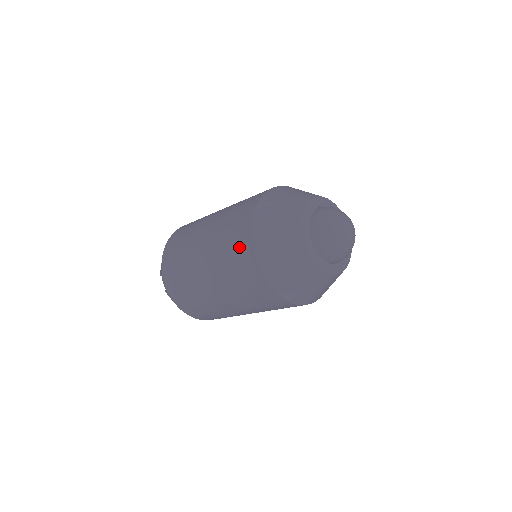
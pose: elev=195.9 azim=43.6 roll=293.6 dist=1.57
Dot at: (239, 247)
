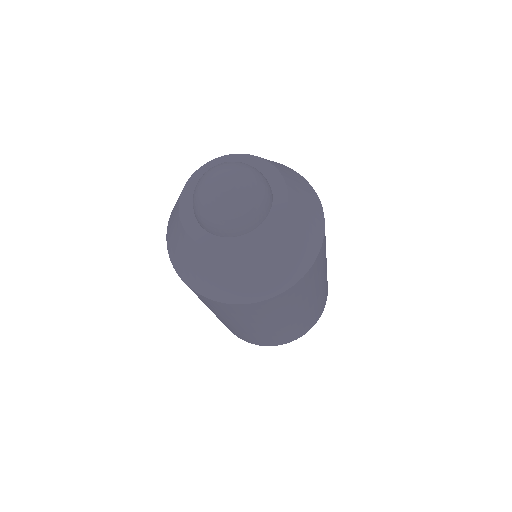
Dot at: occluded
